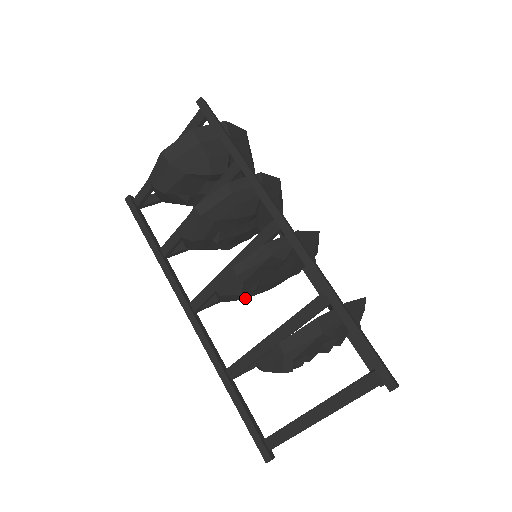
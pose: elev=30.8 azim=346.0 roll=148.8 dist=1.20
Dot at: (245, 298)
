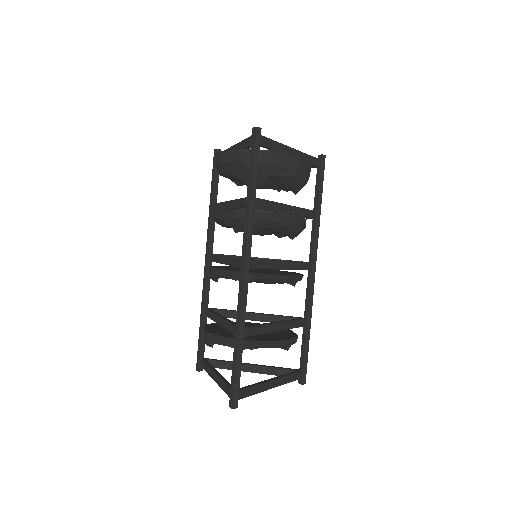
Dot at: occluded
